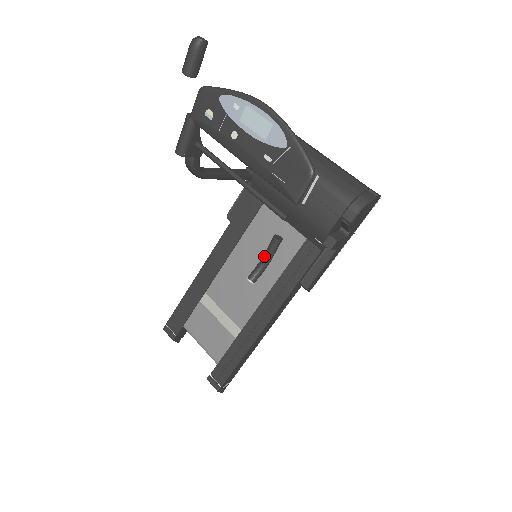
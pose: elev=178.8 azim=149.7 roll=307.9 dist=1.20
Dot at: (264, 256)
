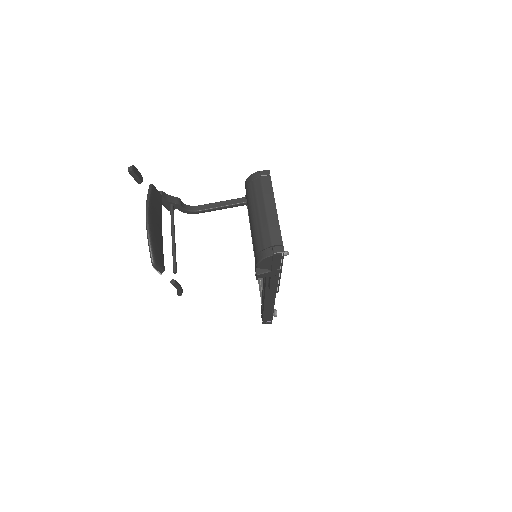
Dot at: occluded
